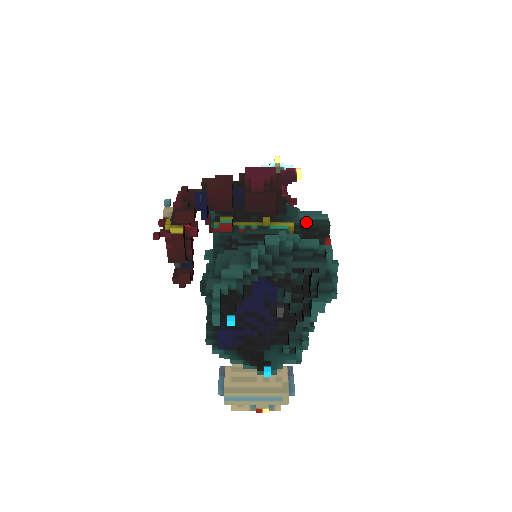
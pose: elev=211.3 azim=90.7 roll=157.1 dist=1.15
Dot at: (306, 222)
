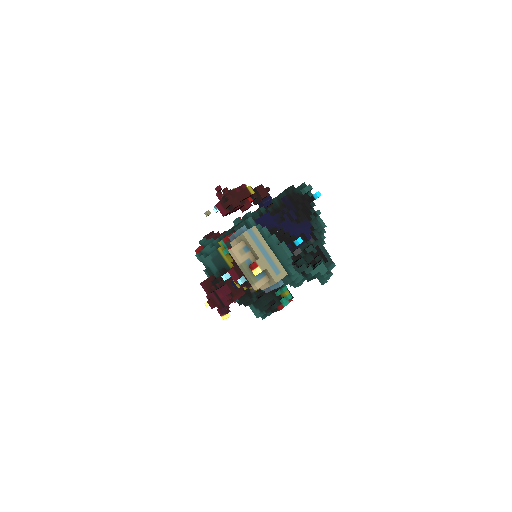
Dot at: occluded
